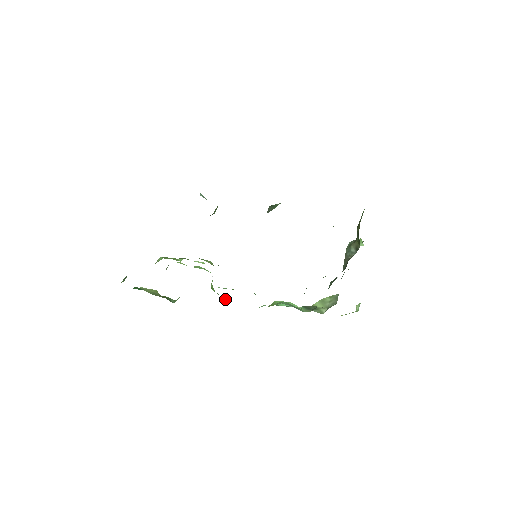
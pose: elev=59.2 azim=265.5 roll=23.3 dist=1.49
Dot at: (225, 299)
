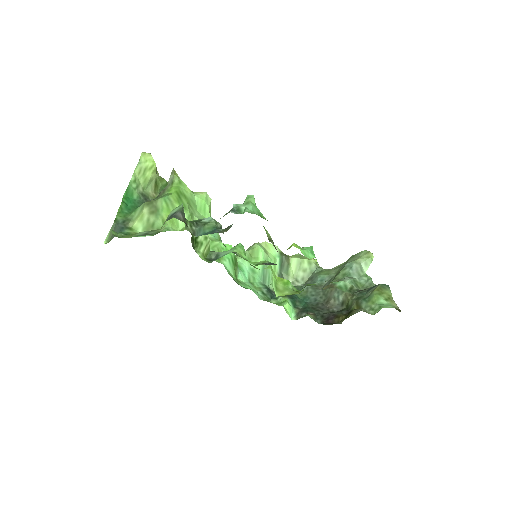
Dot at: occluded
